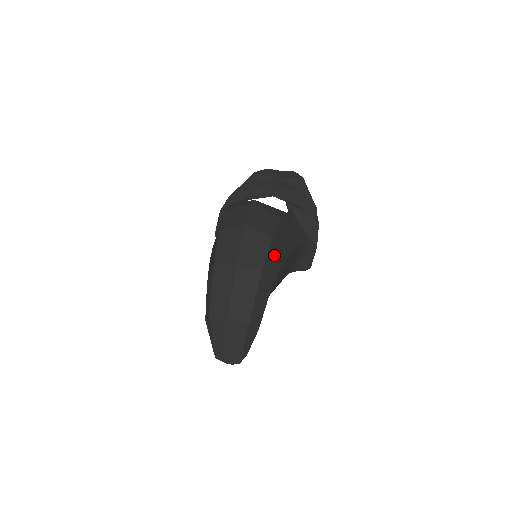
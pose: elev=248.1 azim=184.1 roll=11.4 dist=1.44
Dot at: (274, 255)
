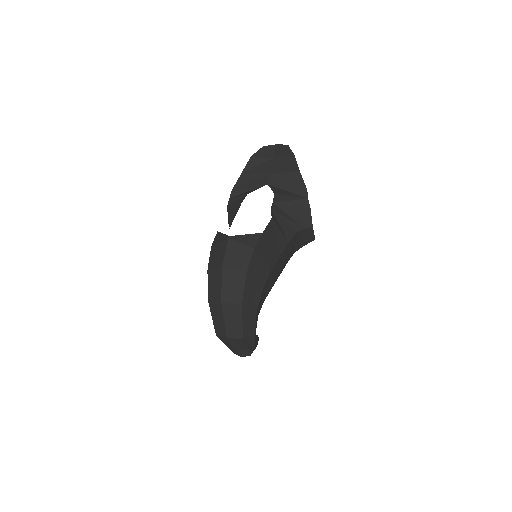
Dot at: (253, 282)
